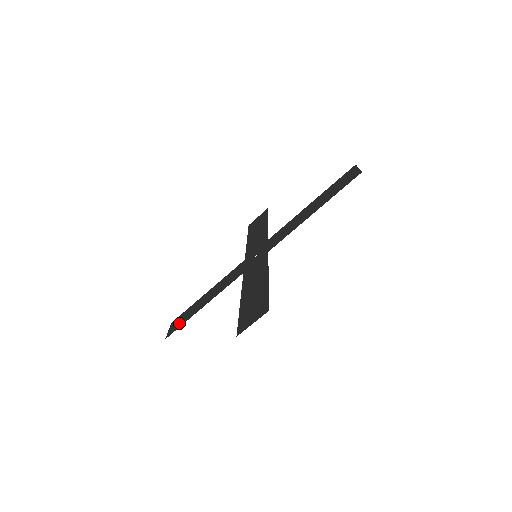
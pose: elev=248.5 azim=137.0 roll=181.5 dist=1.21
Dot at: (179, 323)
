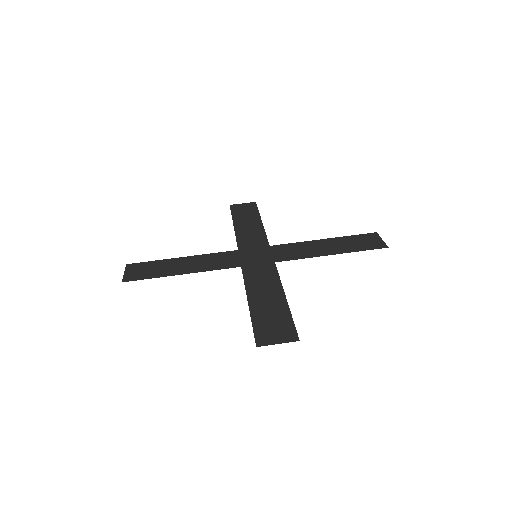
Dot at: (143, 273)
